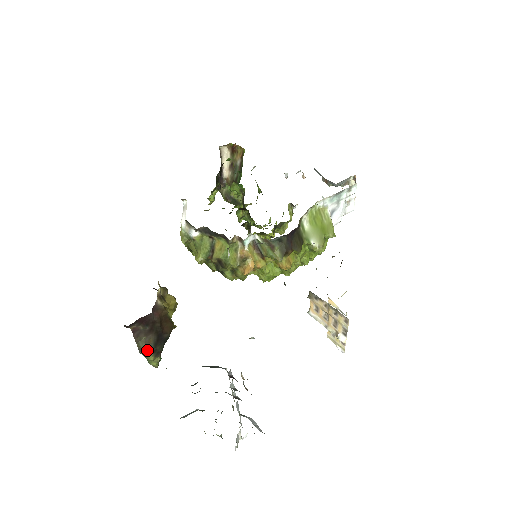
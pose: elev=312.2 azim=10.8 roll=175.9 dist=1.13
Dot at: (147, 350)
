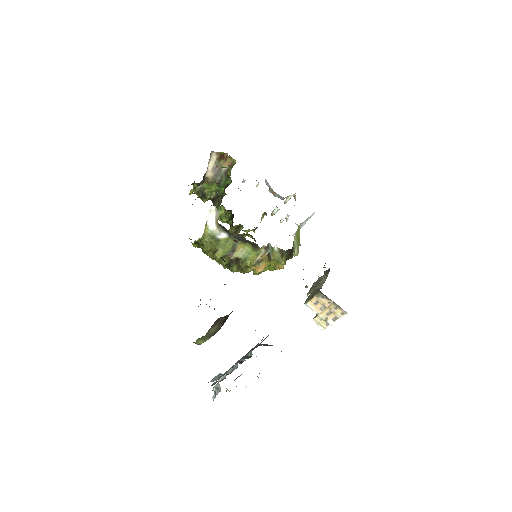
Dot at: (213, 334)
